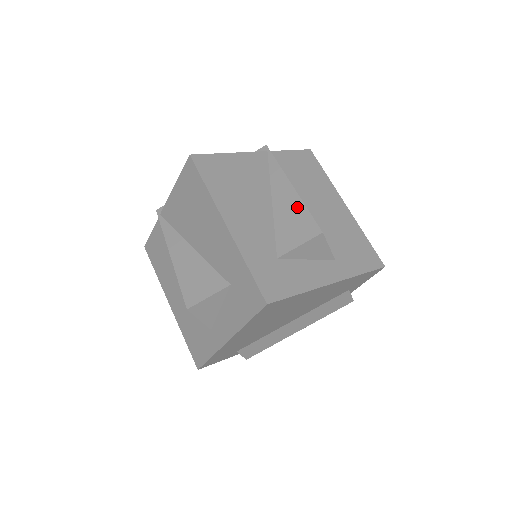
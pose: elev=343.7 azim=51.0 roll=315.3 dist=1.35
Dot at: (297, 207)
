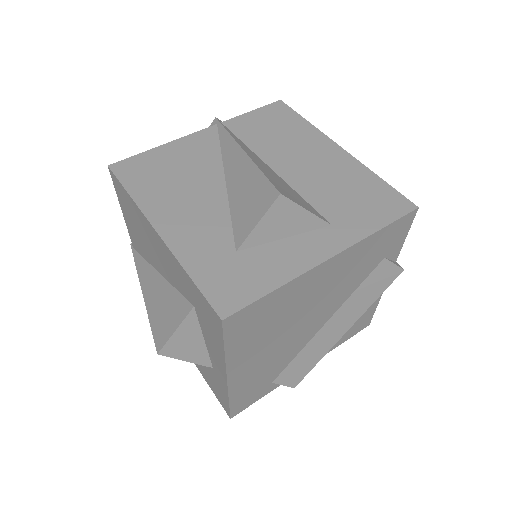
Dot at: (250, 174)
